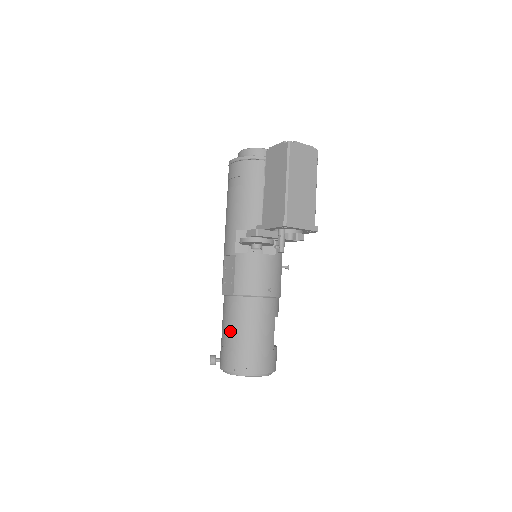
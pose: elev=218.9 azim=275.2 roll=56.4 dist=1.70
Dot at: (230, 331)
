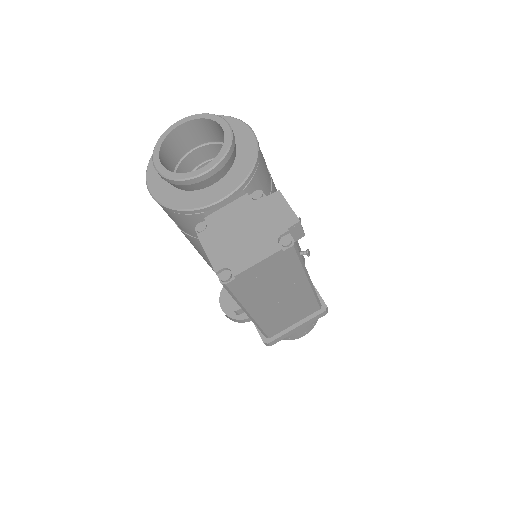
Dot at: occluded
